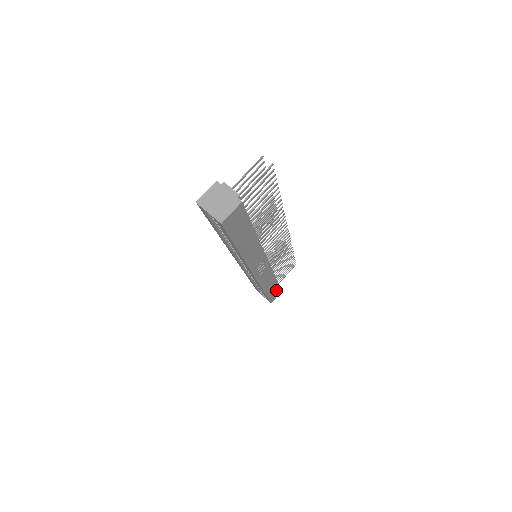
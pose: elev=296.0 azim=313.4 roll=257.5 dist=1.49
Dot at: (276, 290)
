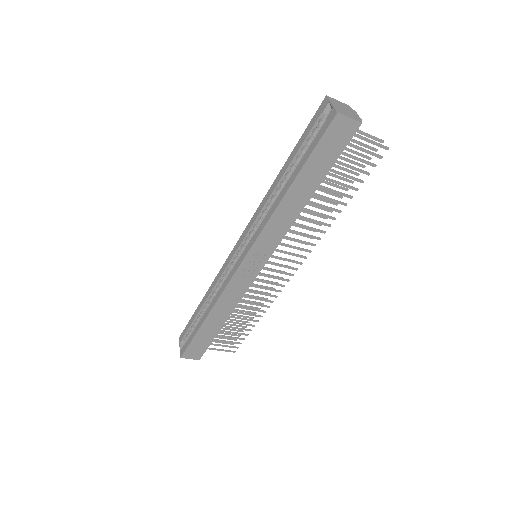
Dot at: (204, 344)
